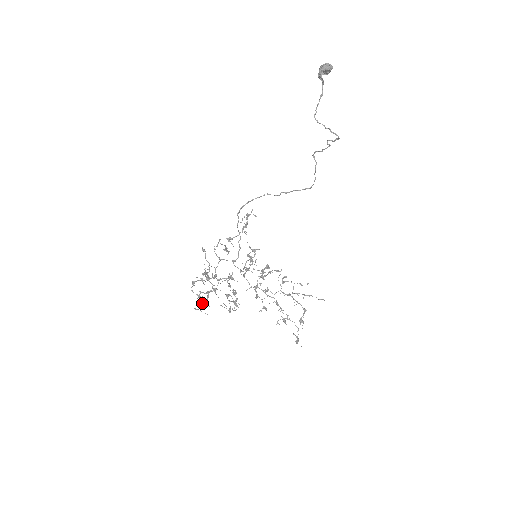
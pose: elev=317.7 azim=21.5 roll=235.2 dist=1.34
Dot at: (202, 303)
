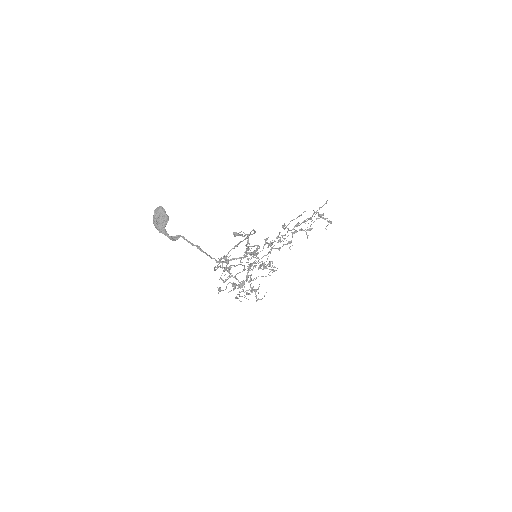
Dot at: (256, 295)
